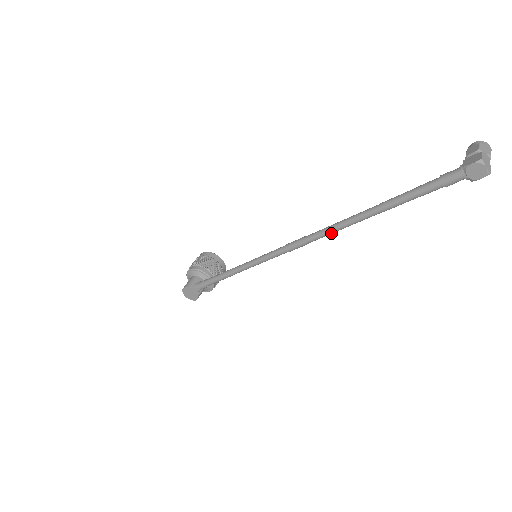
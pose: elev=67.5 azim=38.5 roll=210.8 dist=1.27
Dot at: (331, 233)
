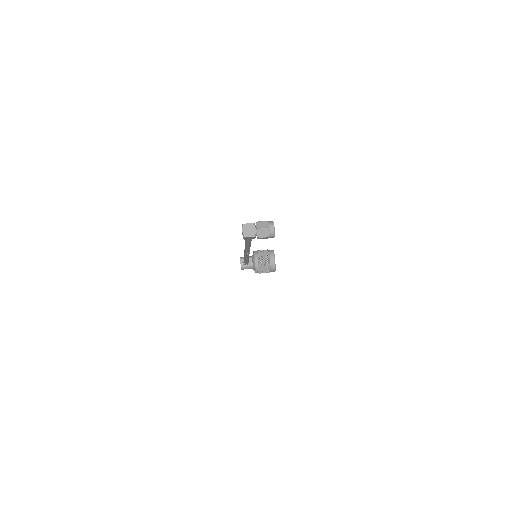
Dot at: (246, 250)
